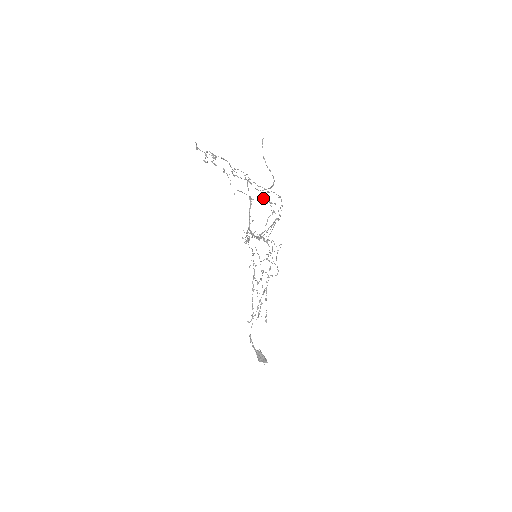
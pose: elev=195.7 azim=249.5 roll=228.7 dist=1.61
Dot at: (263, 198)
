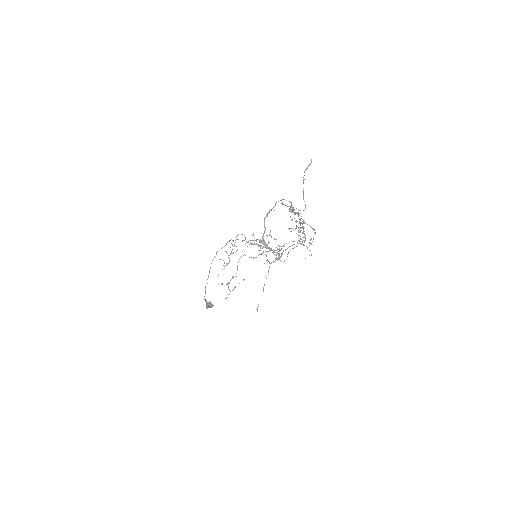
Dot at: occluded
